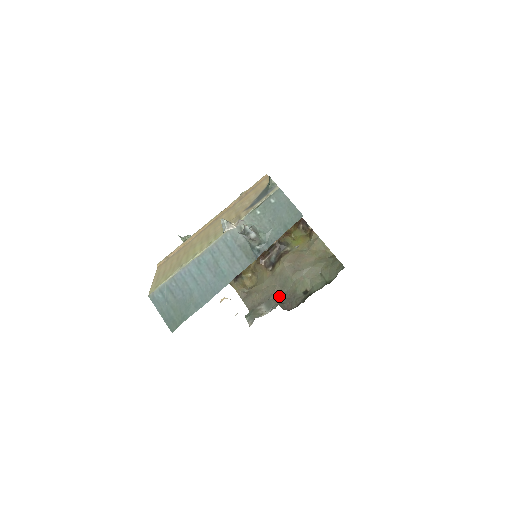
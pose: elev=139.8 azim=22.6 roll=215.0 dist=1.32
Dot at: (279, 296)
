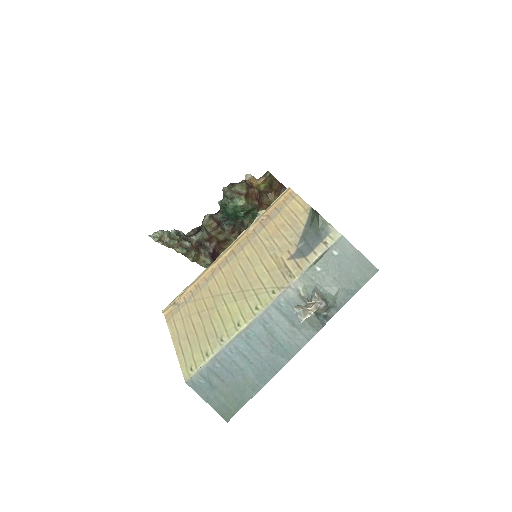
Dot at: occluded
